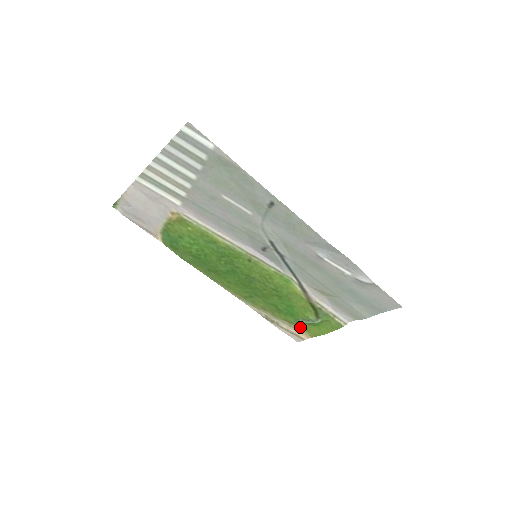
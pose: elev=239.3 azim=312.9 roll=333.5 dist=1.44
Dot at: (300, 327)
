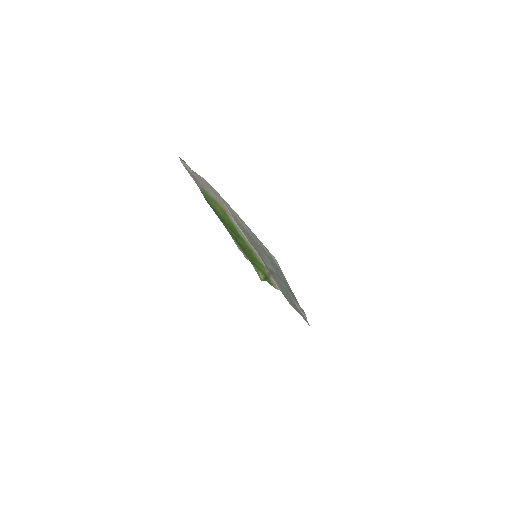
Dot at: occluded
